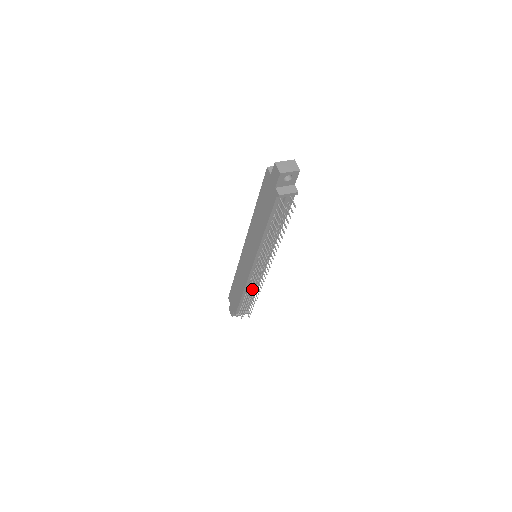
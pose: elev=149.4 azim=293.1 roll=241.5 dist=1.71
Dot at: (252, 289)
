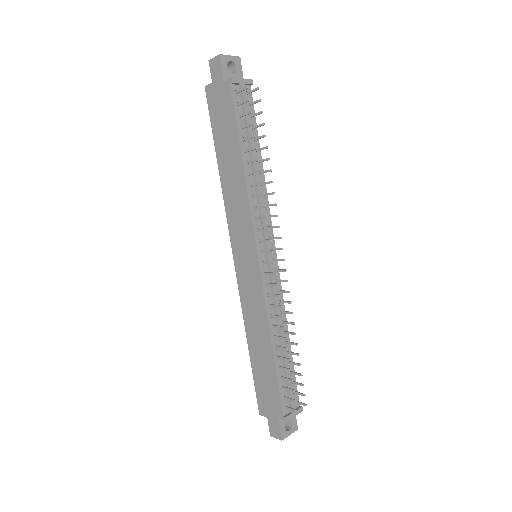
Dot at: (278, 306)
